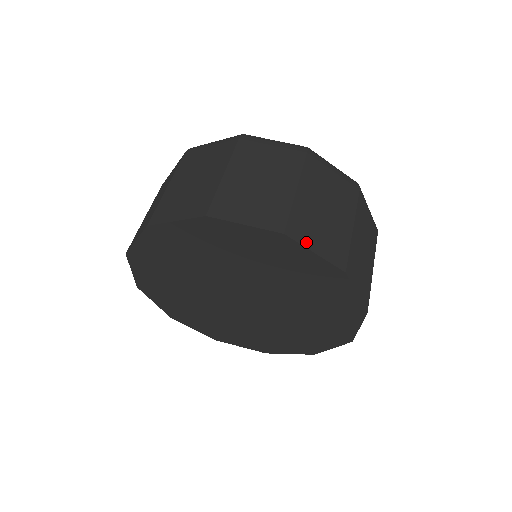
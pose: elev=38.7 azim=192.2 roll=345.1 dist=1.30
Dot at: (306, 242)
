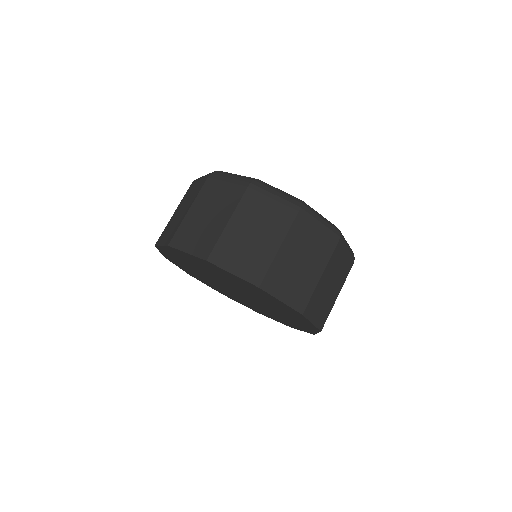
Dot at: (182, 247)
